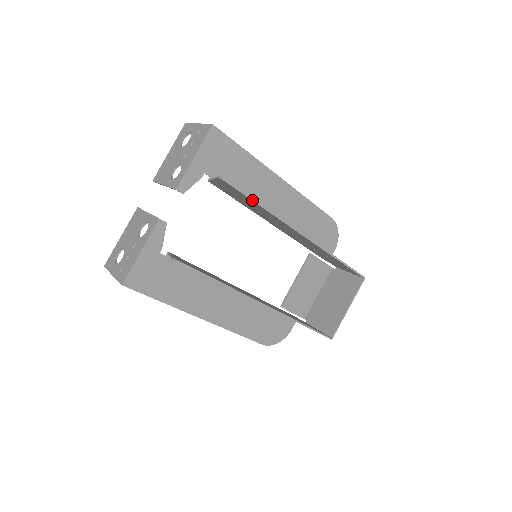
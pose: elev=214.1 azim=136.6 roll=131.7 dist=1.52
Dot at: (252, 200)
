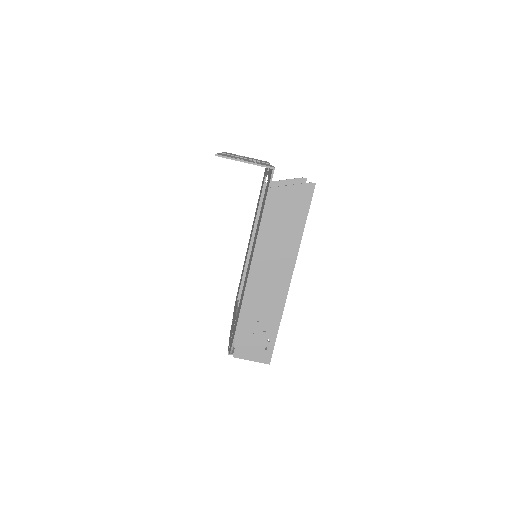
Dot at: occluded
